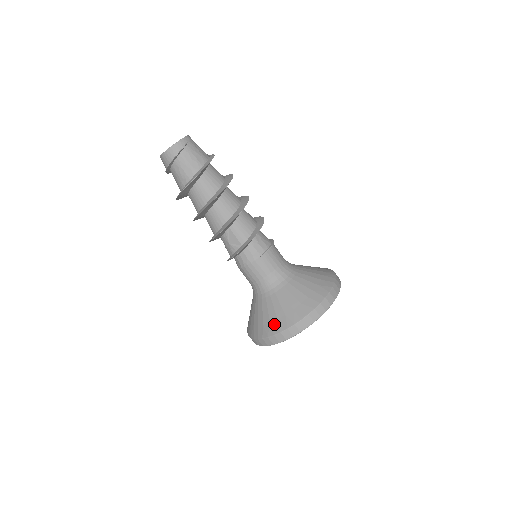
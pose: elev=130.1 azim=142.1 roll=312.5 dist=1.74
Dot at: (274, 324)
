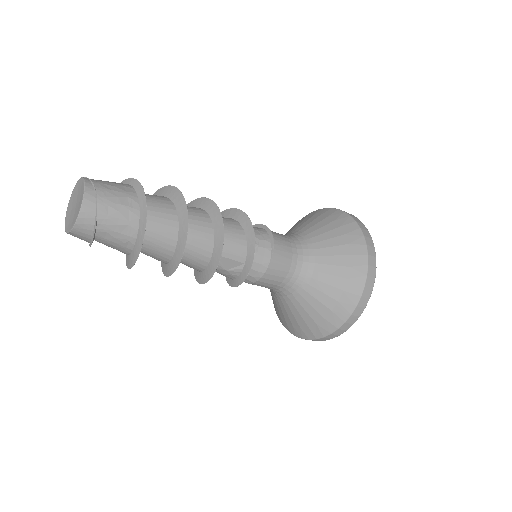
Dot at: (331, 318)
